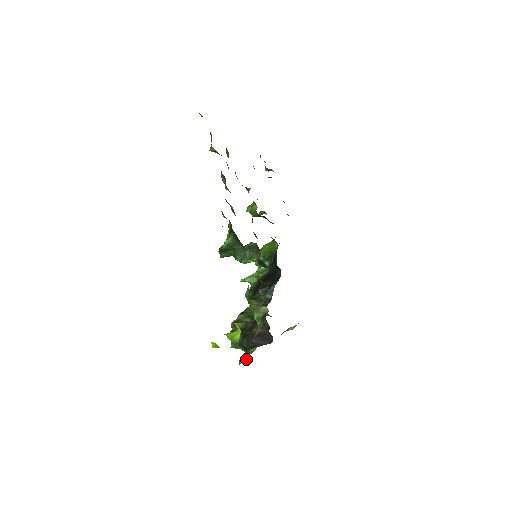
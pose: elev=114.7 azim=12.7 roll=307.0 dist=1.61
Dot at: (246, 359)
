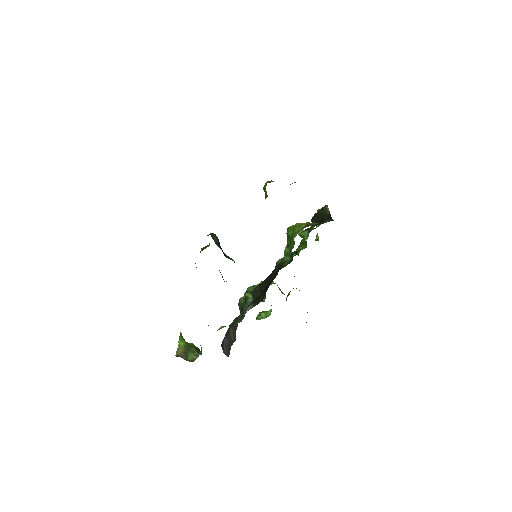
Dot at: occluded
